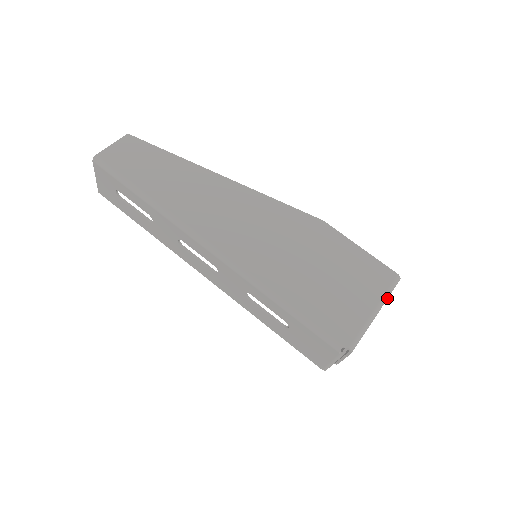
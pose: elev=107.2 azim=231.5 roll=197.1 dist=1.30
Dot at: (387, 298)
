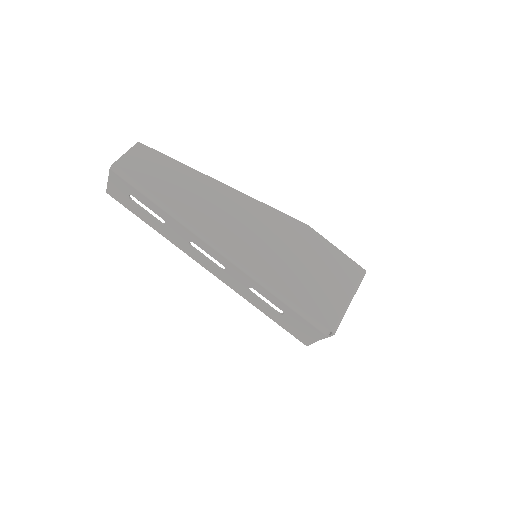
Dot at: (357, 289)
